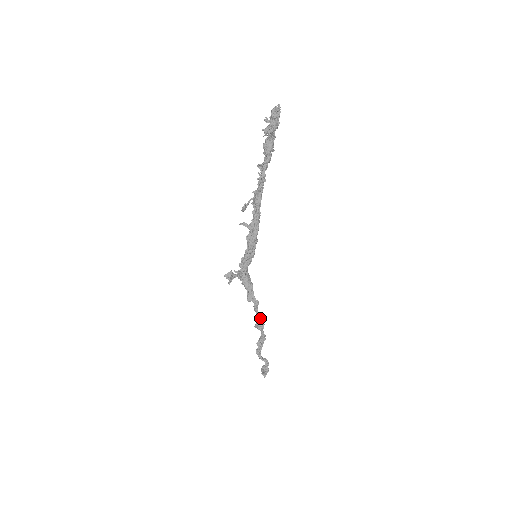
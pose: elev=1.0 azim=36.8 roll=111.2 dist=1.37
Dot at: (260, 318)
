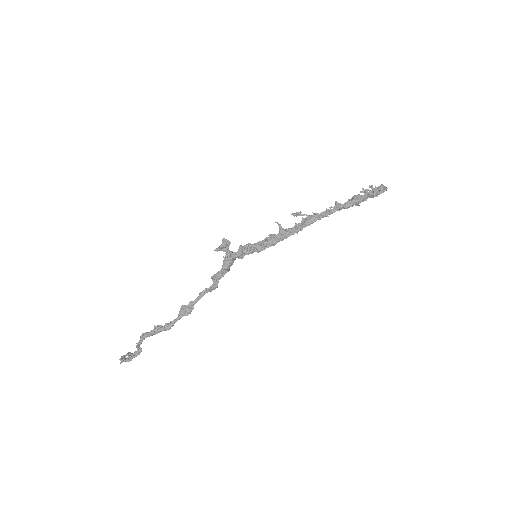
Dot at: occluded
